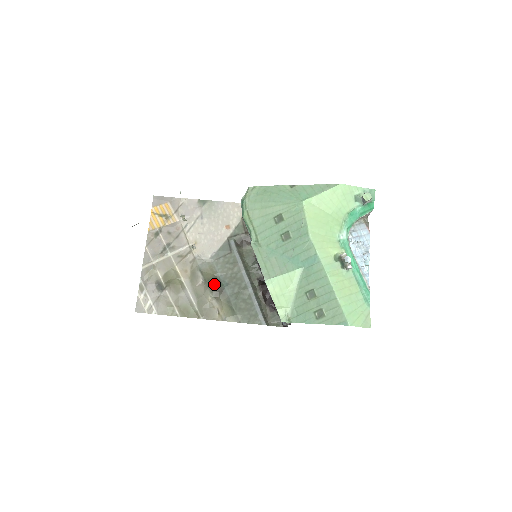
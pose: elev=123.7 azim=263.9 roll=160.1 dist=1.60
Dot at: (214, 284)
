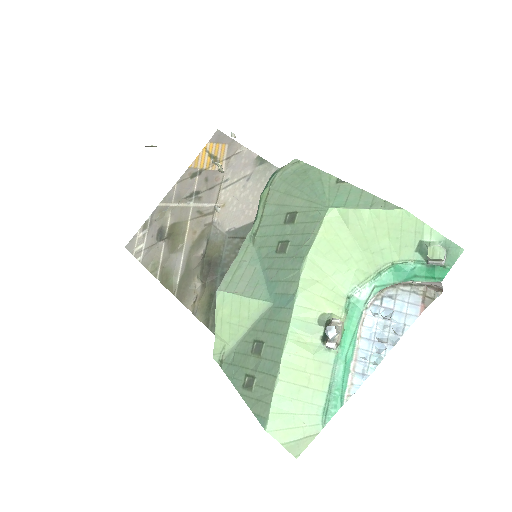
Dot at: (209, 264)
